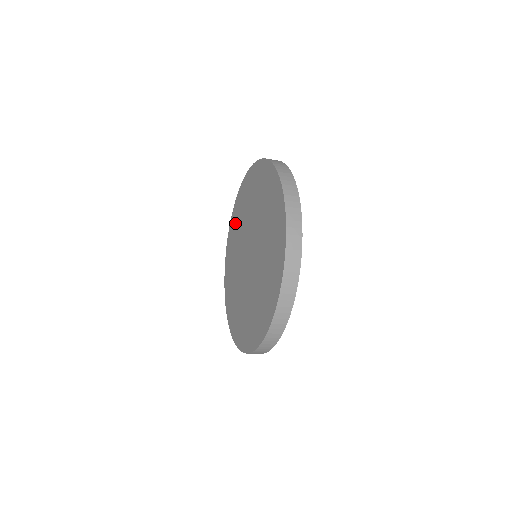
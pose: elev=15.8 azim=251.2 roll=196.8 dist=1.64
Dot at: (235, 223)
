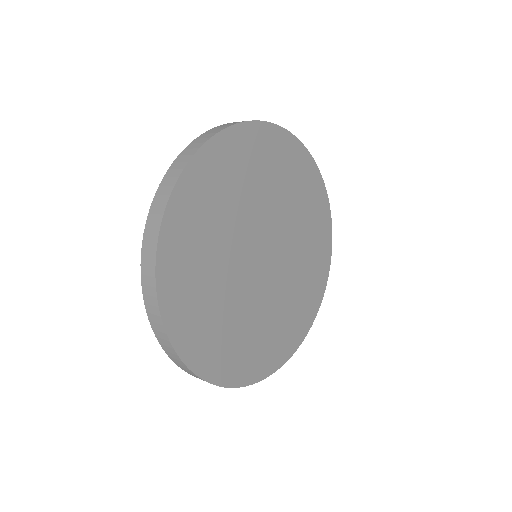
Dot at: occluded
